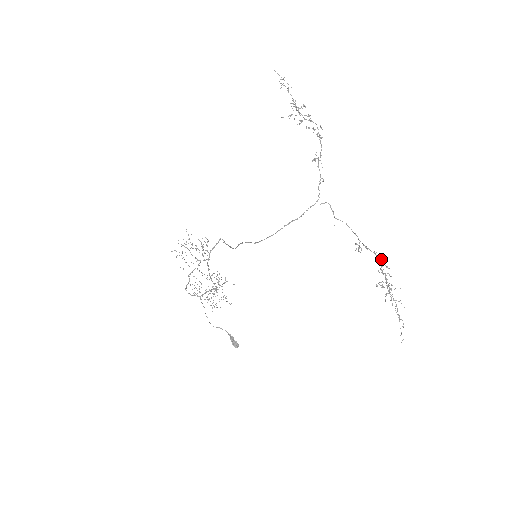
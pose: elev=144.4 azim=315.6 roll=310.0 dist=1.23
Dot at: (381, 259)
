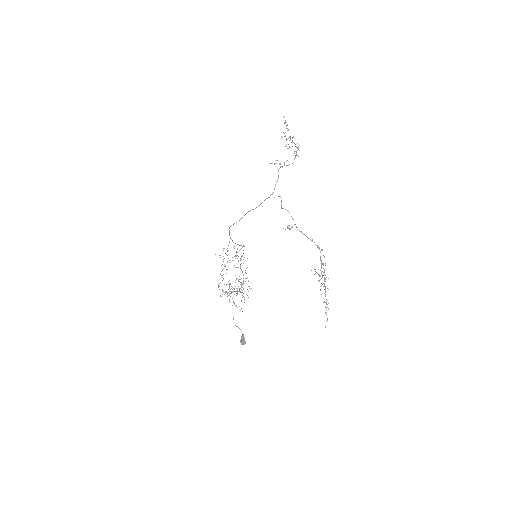
Dot at: (318, 248)
